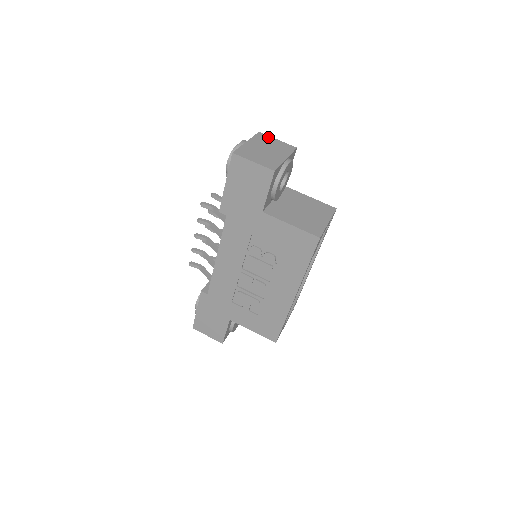
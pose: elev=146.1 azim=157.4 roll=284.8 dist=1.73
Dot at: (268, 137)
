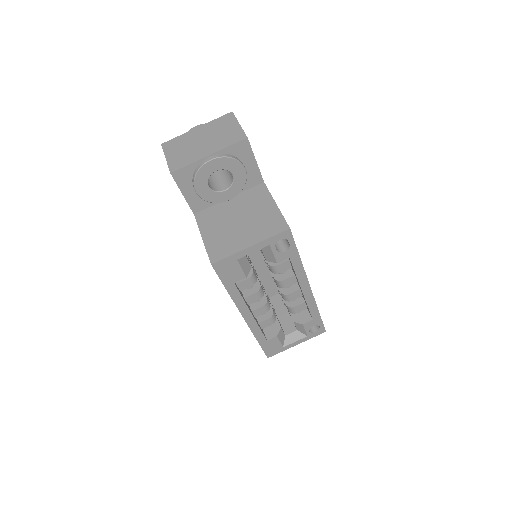
Dot at: (232, 120)
